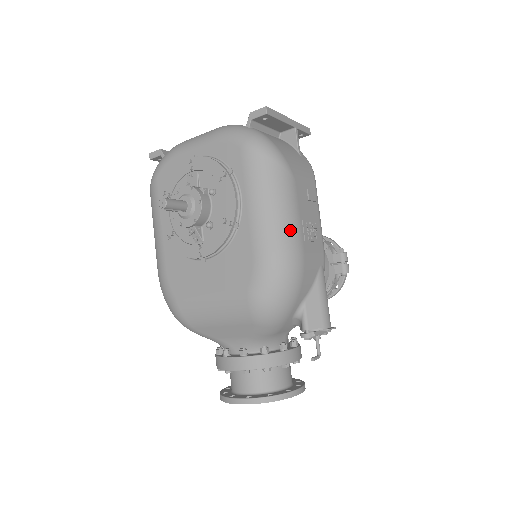
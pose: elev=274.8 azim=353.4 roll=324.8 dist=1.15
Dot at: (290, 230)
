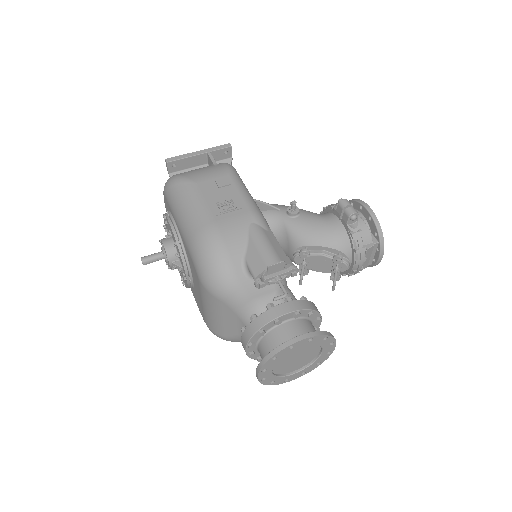
Dot at: (198, 217)
